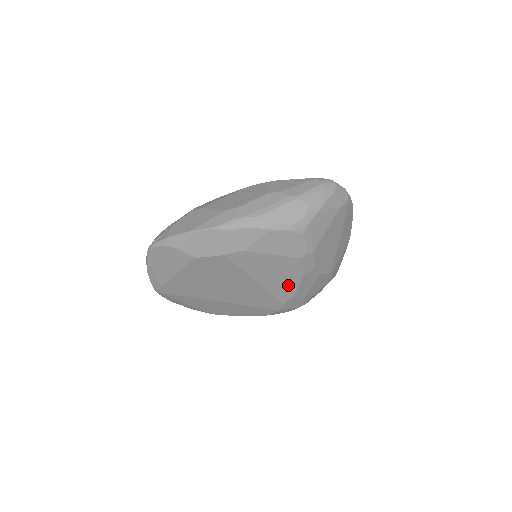
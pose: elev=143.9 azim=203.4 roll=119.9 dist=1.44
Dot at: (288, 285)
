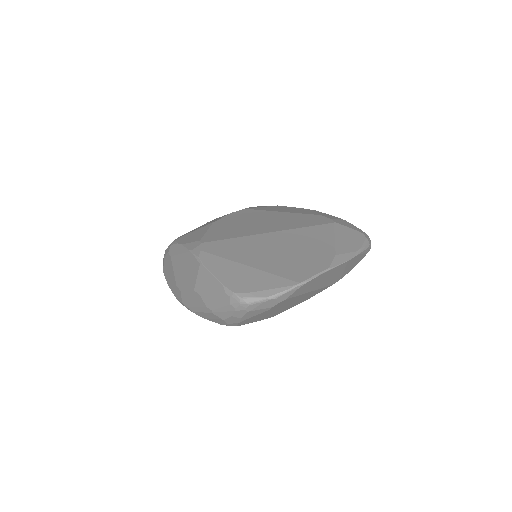
Dot at: occluded
